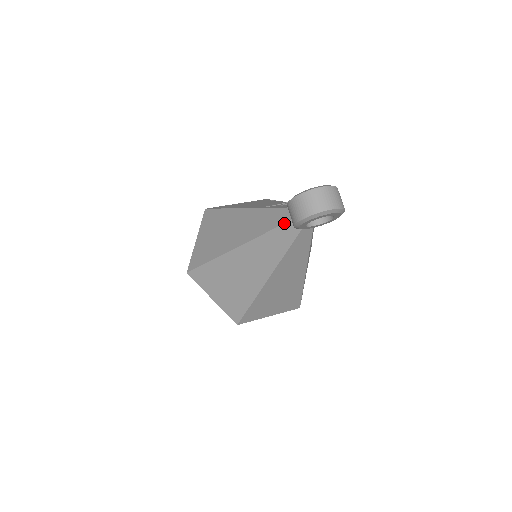
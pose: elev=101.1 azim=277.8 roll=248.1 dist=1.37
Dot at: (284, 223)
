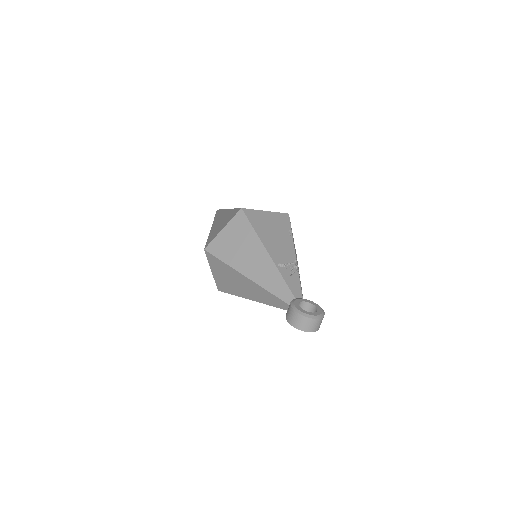
Dot at: (283, 301)
